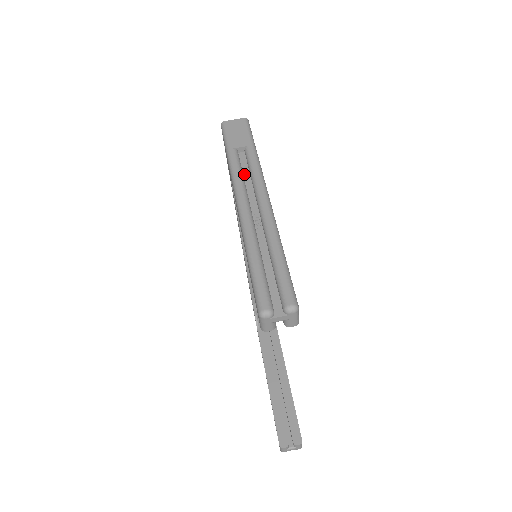
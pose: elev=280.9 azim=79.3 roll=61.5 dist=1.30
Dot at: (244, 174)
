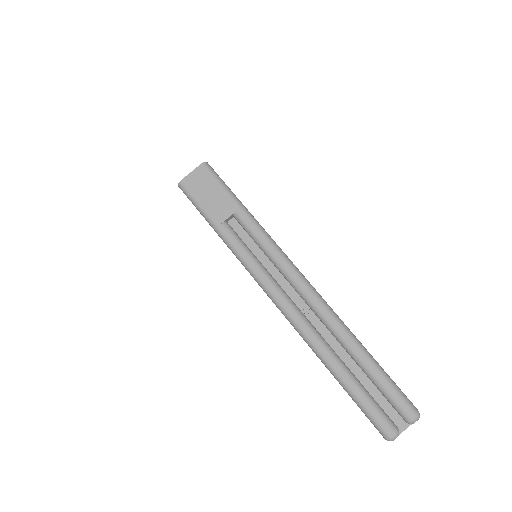
Dot at: (255, 254)
